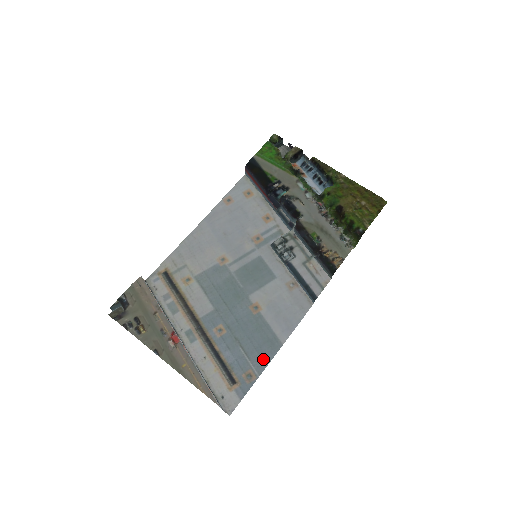
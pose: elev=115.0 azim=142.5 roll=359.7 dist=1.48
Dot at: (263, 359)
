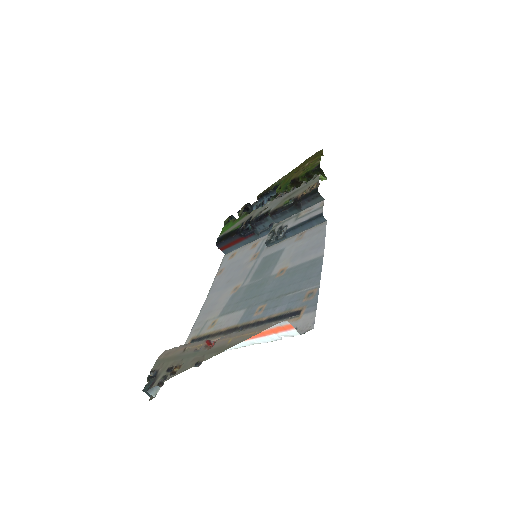
Dot at: (313, 277)
